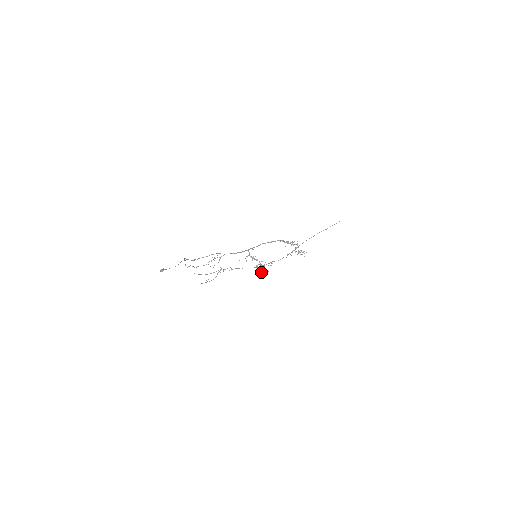
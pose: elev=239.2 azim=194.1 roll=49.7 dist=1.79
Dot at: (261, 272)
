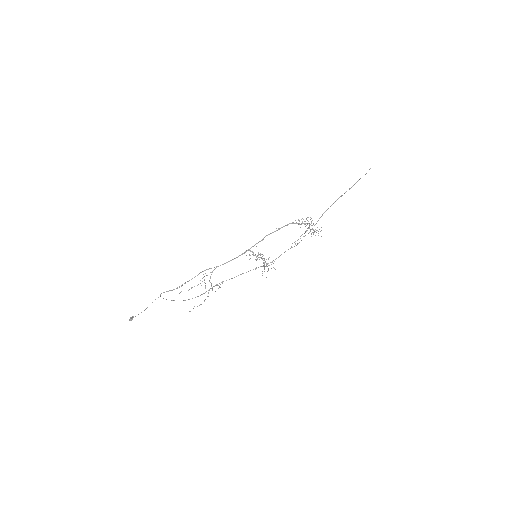
Dot at: occluded
